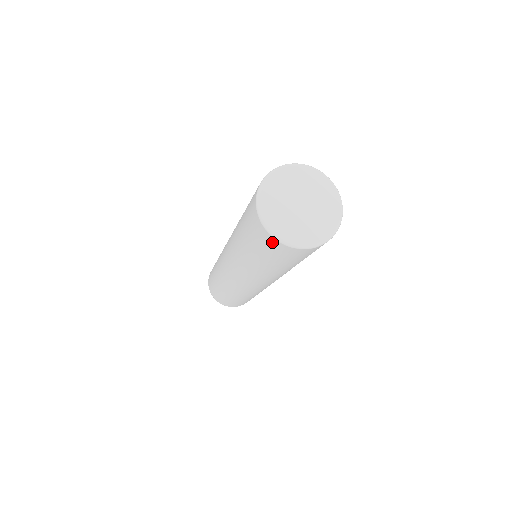
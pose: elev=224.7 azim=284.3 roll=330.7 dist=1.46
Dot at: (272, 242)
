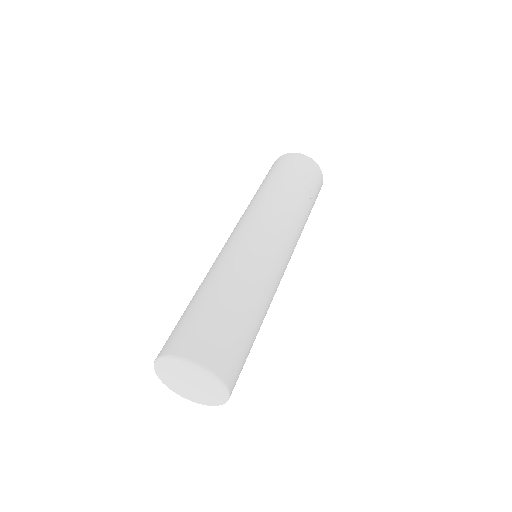
Dot at: occluded
